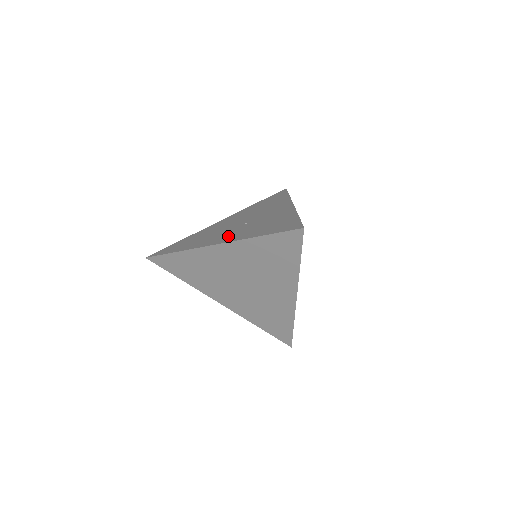
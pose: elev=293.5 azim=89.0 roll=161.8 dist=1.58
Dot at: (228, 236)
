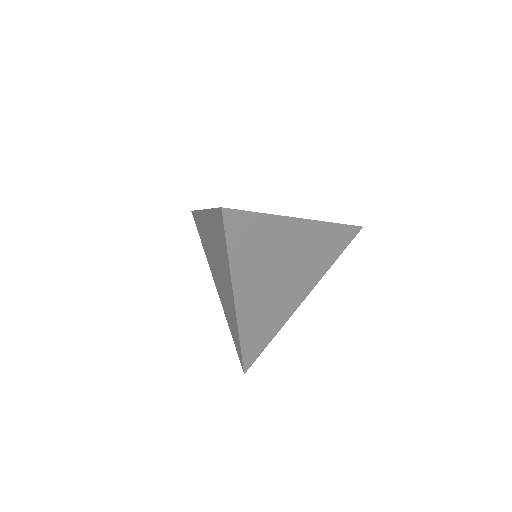
Dot at: occluded
